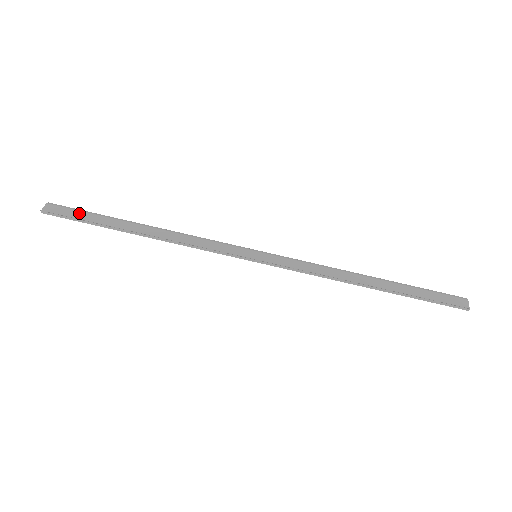
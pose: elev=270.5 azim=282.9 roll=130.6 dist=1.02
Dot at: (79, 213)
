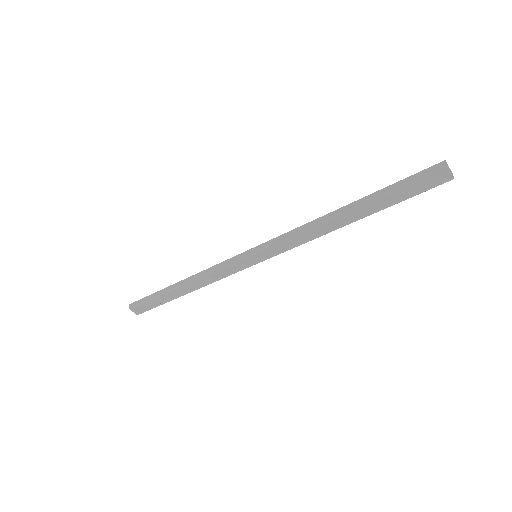
Dot at: (149, 304)
